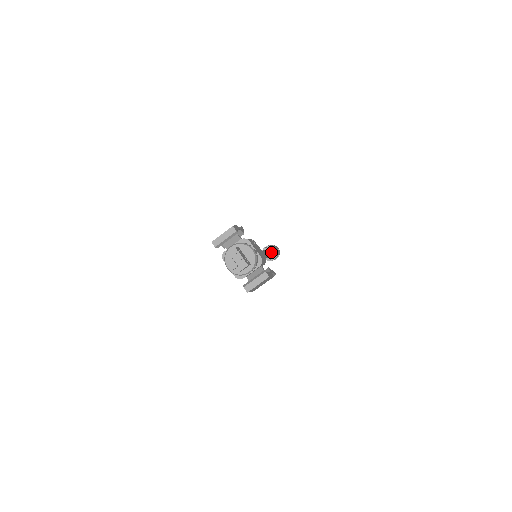
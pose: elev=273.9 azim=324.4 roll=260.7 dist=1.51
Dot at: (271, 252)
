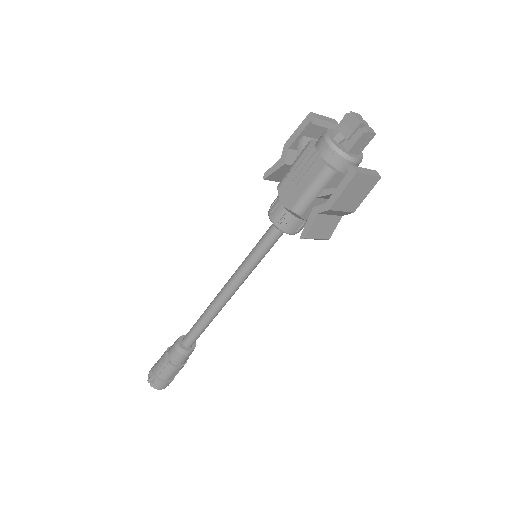
Dot at: occluded
